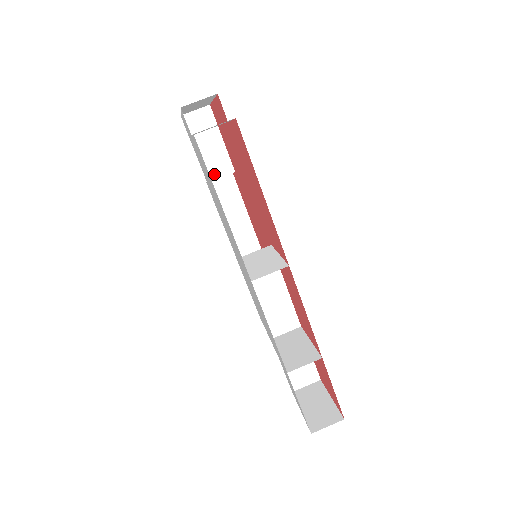
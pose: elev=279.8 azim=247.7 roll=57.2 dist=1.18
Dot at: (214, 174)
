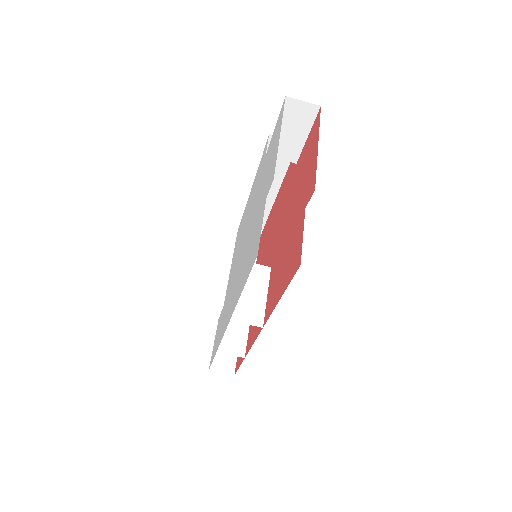
Dot at: (277, 154)
